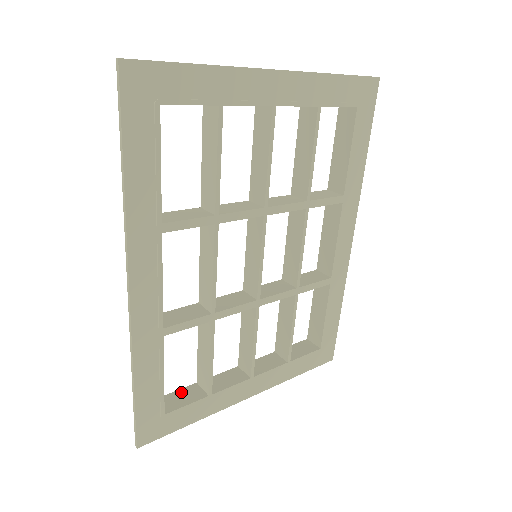
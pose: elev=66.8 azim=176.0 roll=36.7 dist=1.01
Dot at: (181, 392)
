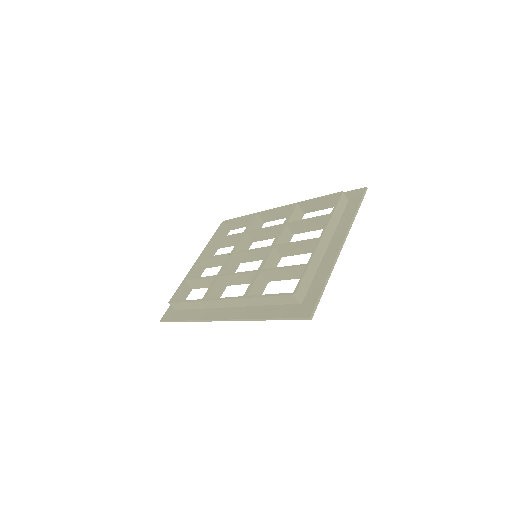
Dot at: (180, 291)
